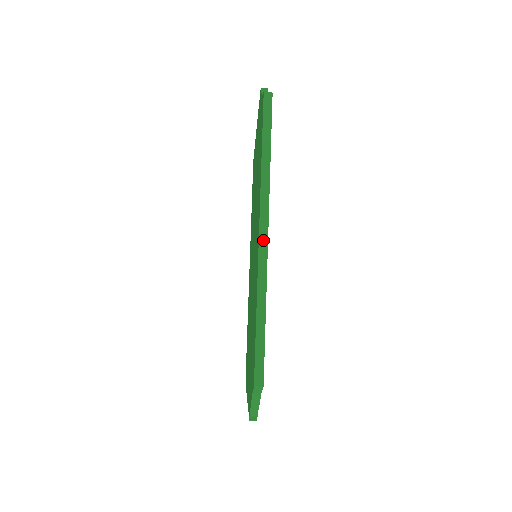
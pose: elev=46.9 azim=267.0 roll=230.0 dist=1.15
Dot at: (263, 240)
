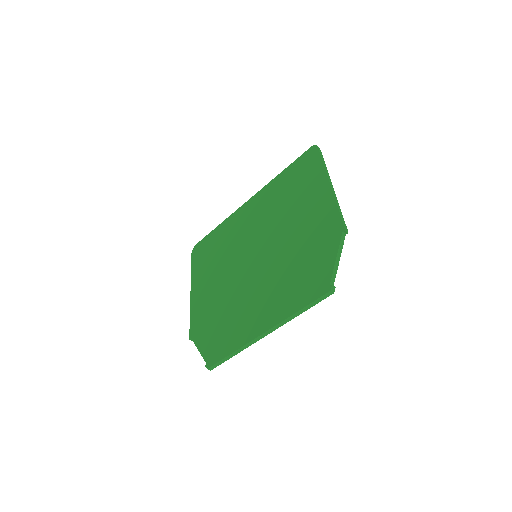
Dot at: (262, 336)
